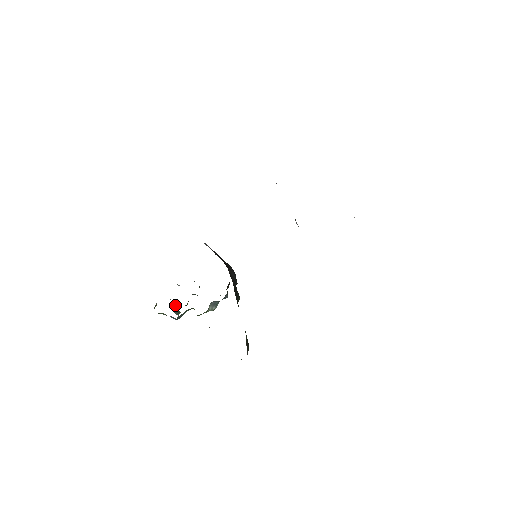
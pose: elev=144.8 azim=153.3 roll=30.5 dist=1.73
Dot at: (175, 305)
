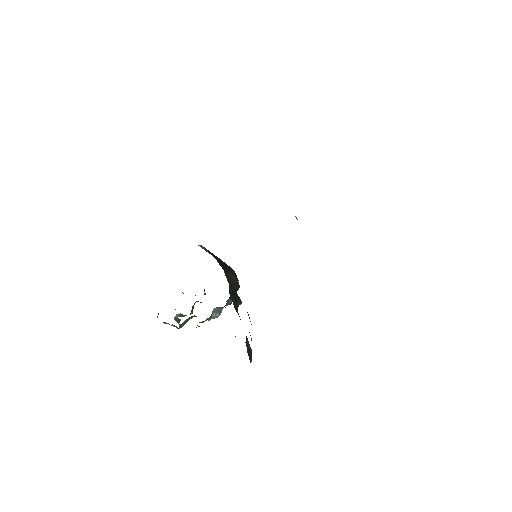
Dot at: (179, 314)
